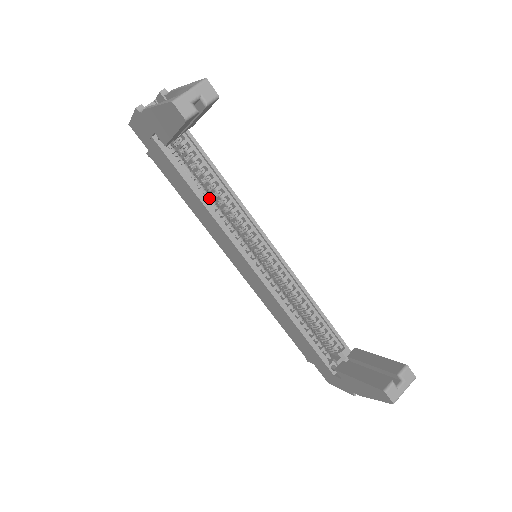
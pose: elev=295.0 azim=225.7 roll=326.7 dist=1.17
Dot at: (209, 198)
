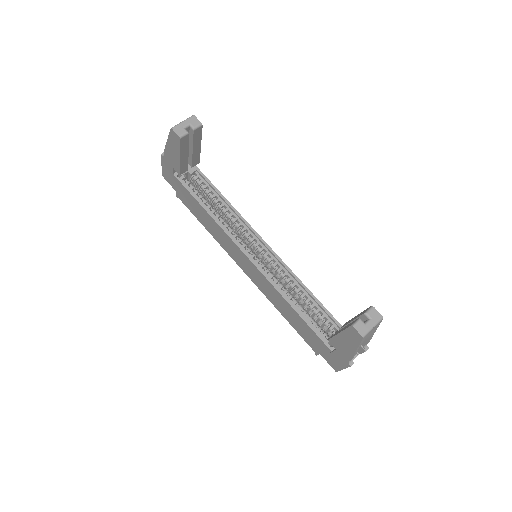
Dot at: (215, 212)
